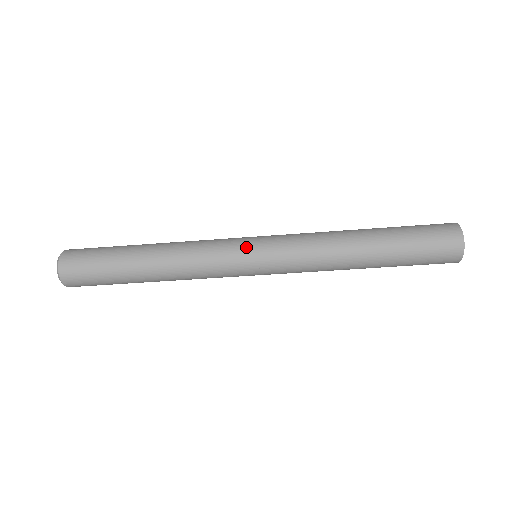
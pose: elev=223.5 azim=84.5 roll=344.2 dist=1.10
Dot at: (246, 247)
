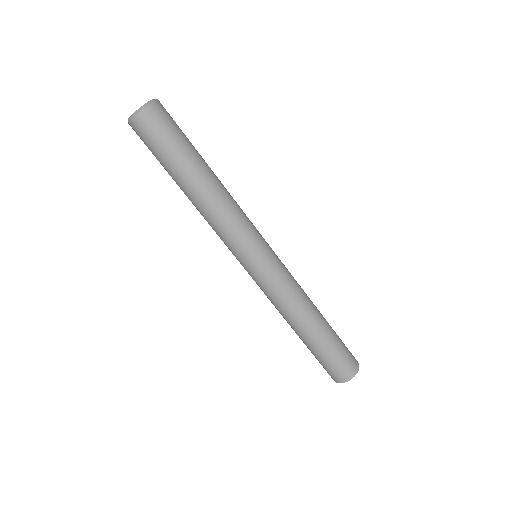
Dot at: occluded
